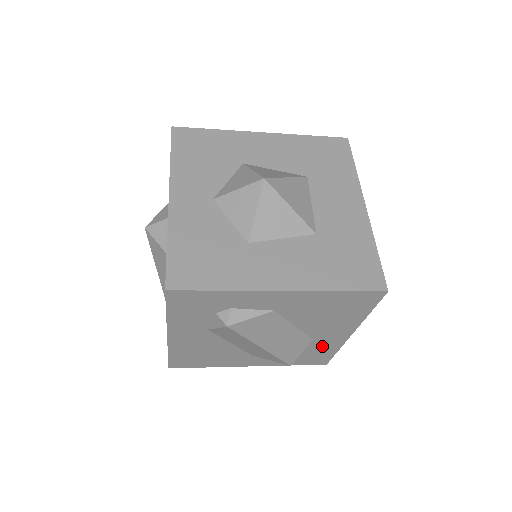
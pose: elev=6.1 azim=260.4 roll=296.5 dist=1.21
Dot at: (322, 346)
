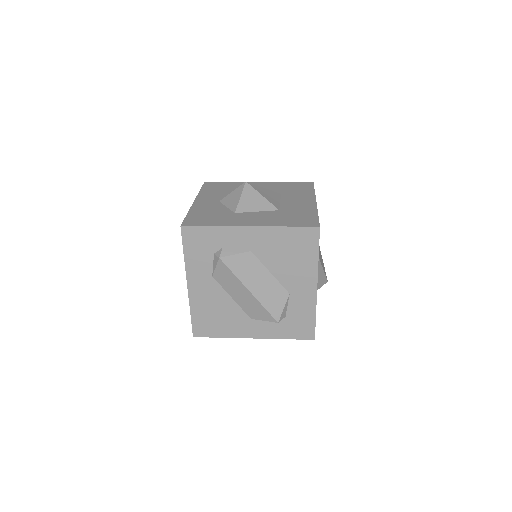
Dot at: (300, 306)
